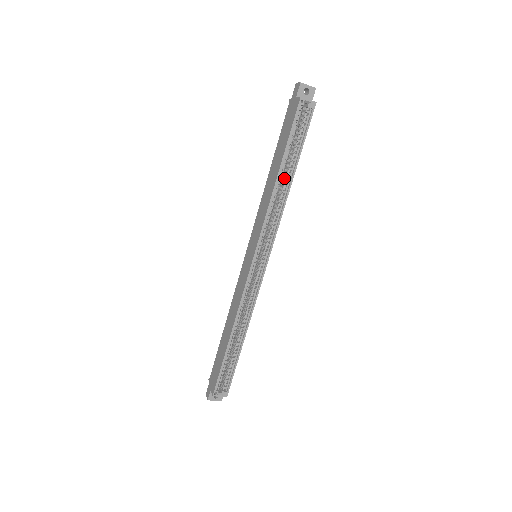
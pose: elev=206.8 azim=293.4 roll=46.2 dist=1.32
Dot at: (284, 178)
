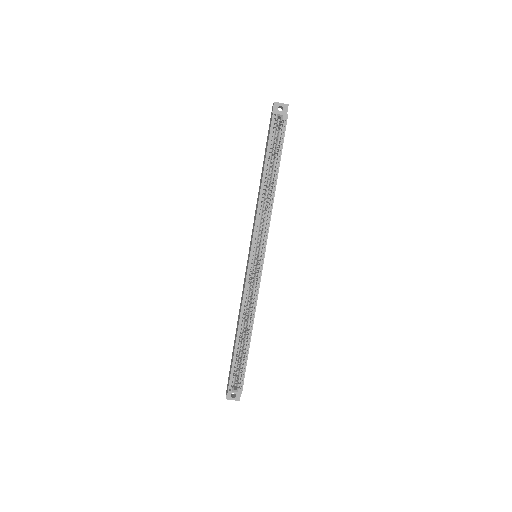
Dot at: (270, 182)
